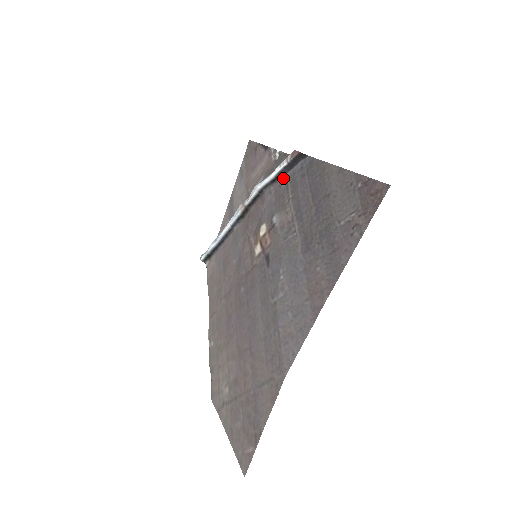
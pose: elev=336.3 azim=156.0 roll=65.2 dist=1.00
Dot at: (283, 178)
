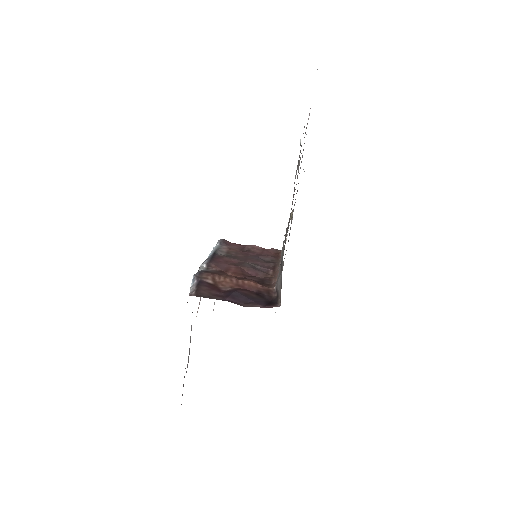
Dot at: occluded
